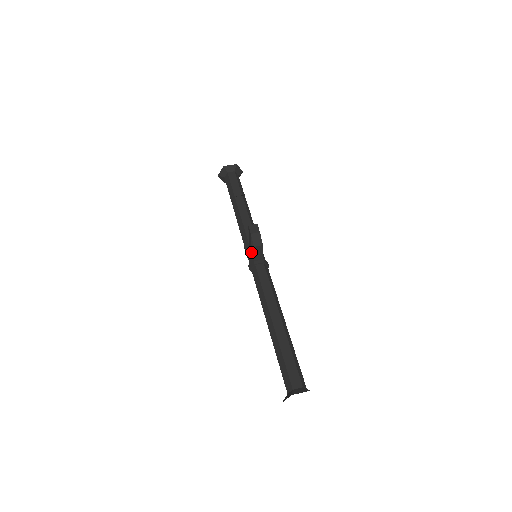
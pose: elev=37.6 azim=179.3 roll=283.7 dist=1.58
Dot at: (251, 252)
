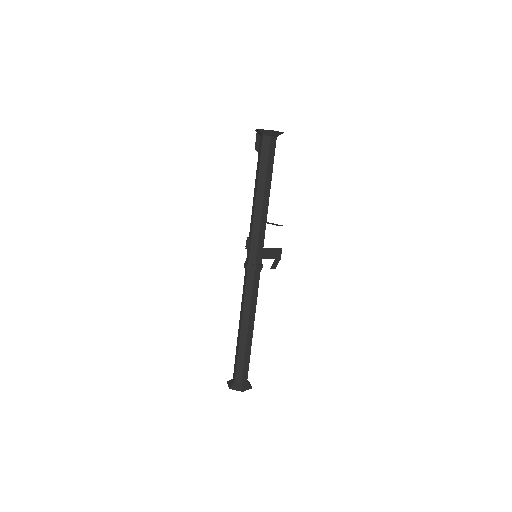
Dot at: (257, 256)
